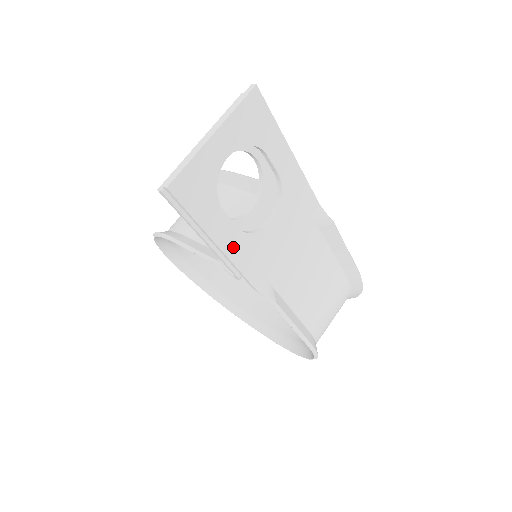
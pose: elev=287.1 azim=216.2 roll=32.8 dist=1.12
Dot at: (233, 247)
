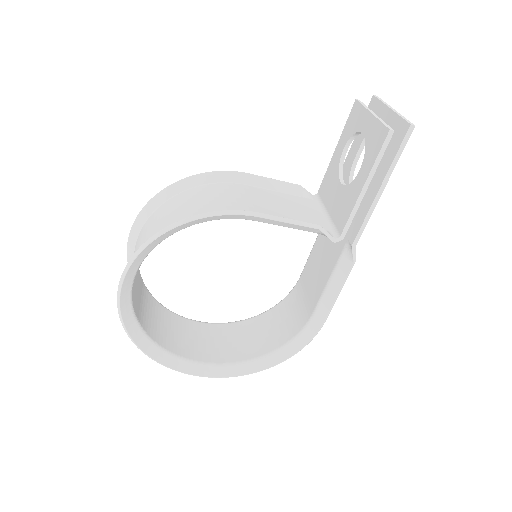
Dot at: occluded
